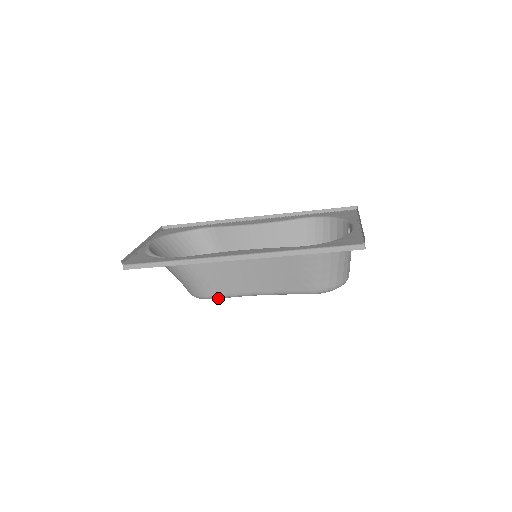
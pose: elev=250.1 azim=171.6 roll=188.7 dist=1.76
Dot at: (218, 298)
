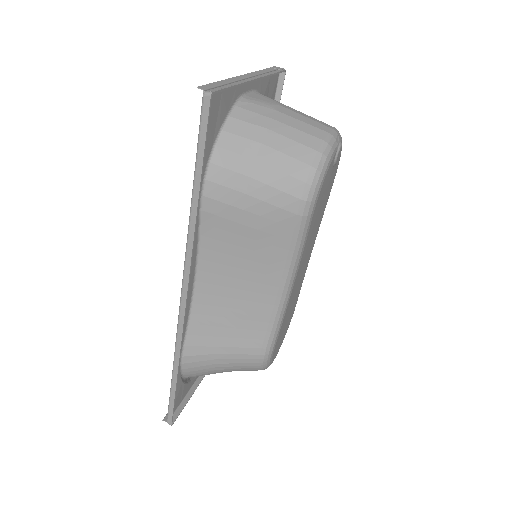
Dot at: (270, 345)
